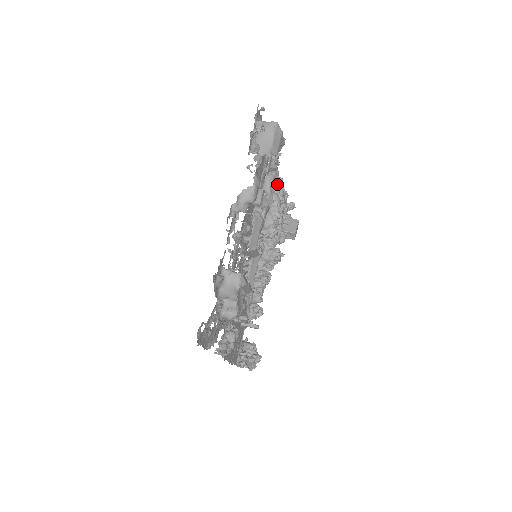
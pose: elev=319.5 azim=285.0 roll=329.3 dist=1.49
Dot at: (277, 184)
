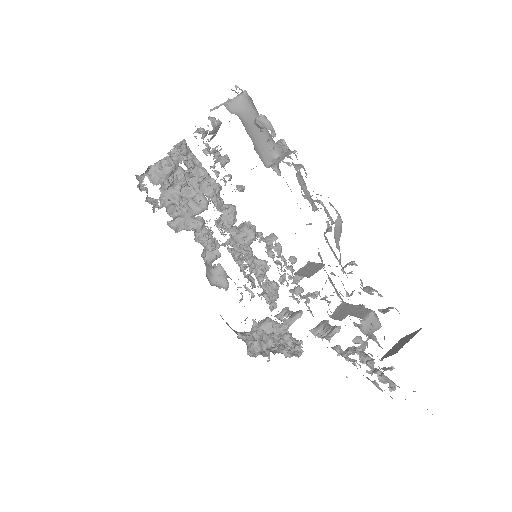
Dot at: (185, 152)
